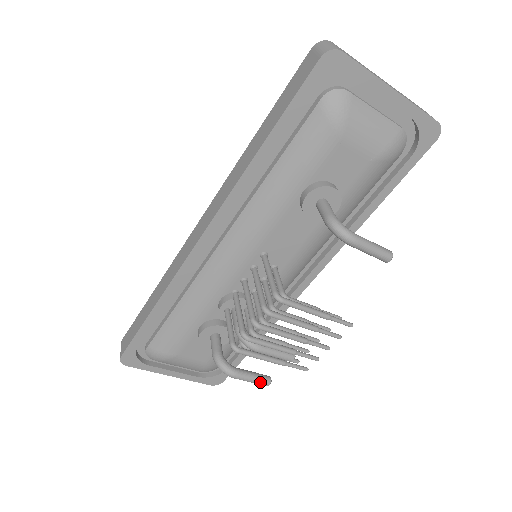
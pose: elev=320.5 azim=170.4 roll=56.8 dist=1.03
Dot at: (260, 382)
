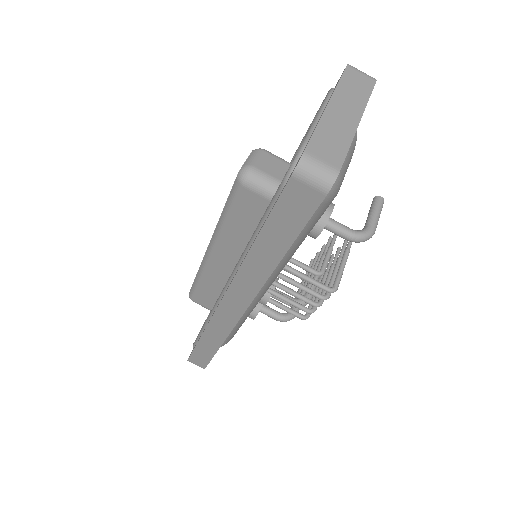
Dot at: occluded
